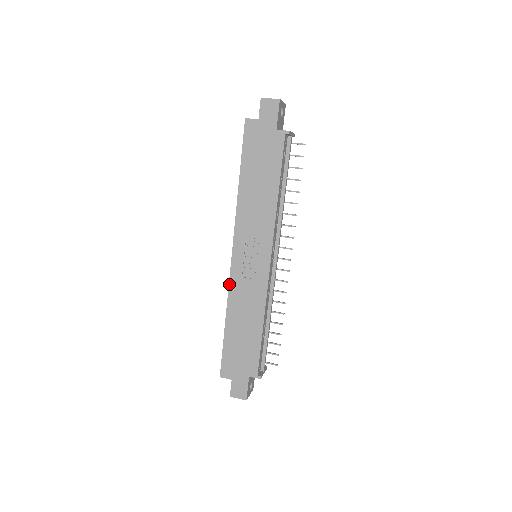
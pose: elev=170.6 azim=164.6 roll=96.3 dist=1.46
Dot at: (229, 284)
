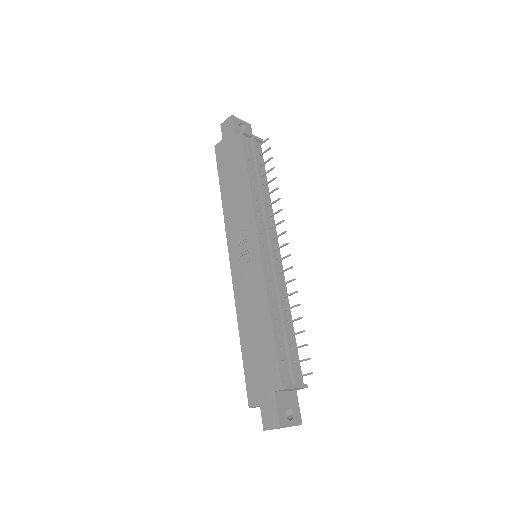
Dot at: (234, 292)
